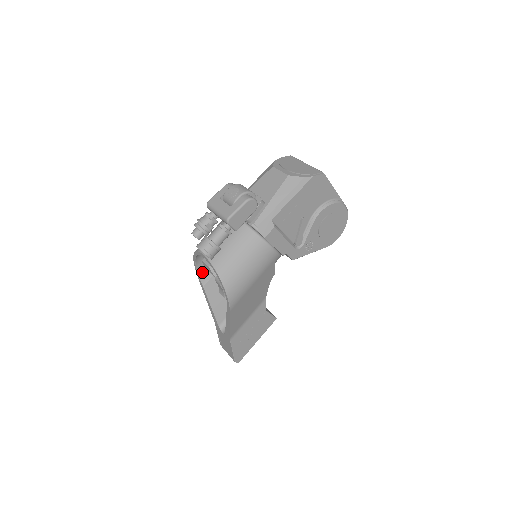
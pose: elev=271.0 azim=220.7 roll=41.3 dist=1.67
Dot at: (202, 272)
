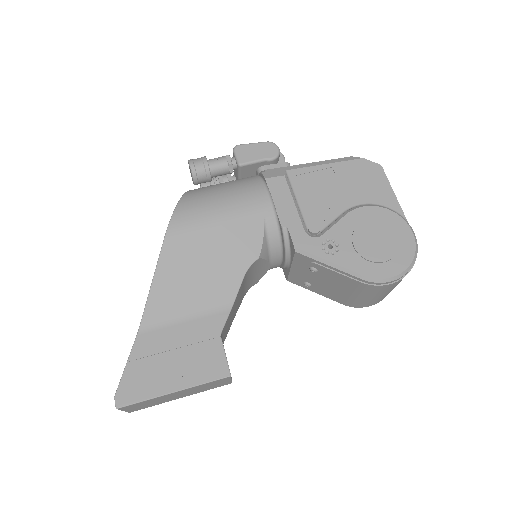
Dot at: occluded
